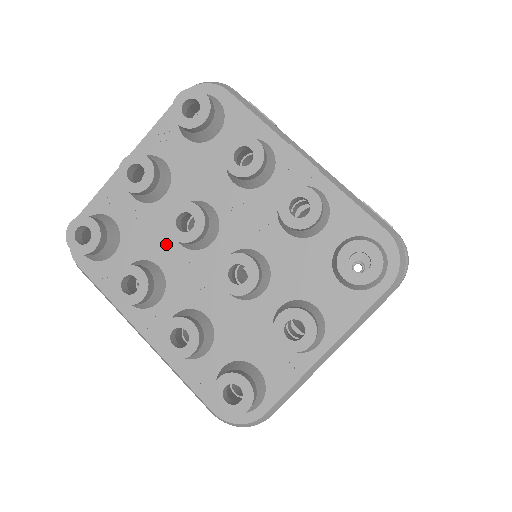
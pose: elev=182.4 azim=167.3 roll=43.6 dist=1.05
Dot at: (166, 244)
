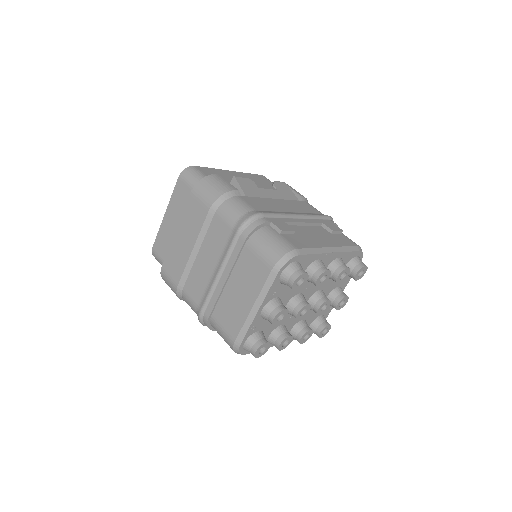
Dot at: occluded
